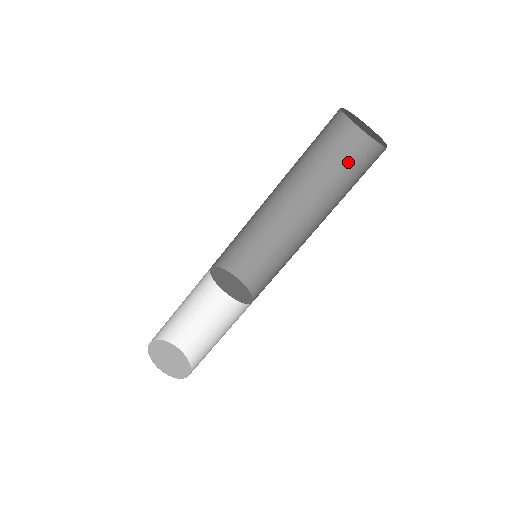
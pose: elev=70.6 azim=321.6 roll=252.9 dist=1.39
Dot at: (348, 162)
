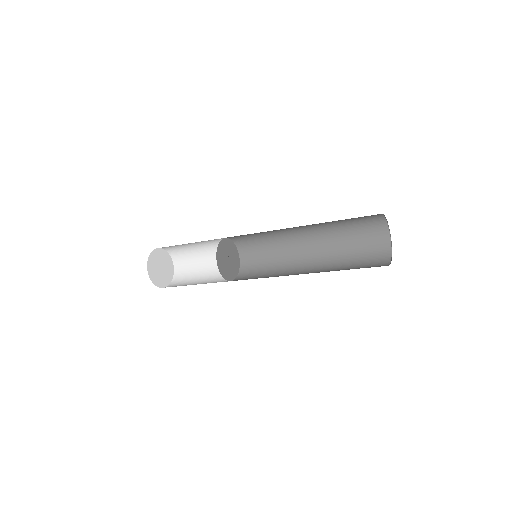
Dot at: (361, 231)
